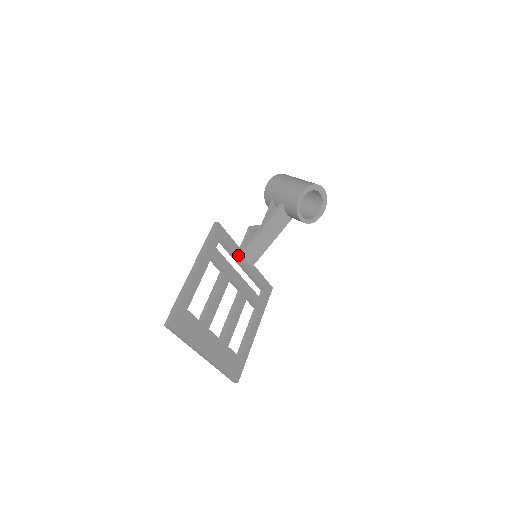
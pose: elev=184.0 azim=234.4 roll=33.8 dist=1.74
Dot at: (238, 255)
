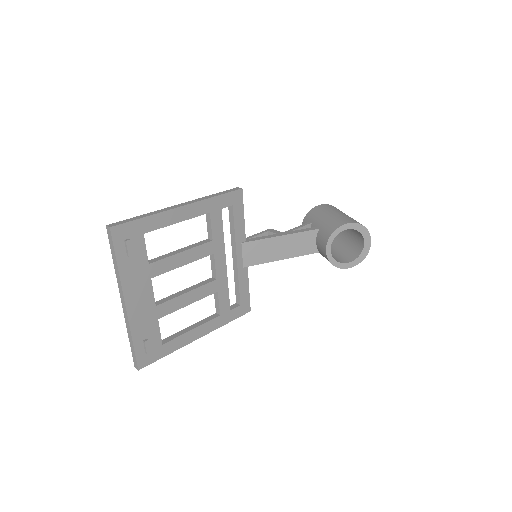
Dot at: (239, 240)
